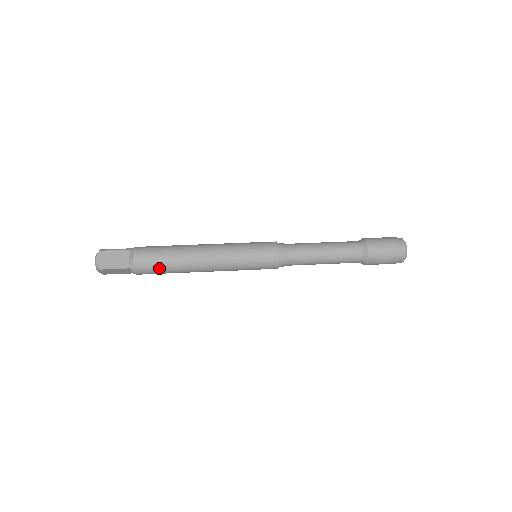
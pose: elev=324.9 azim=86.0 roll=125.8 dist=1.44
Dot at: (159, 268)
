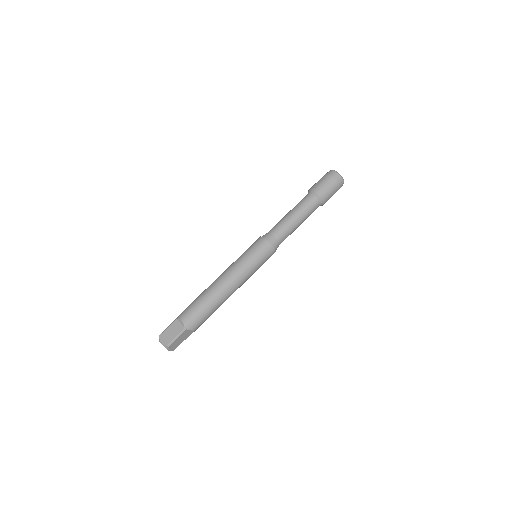
Dot at: occluded
